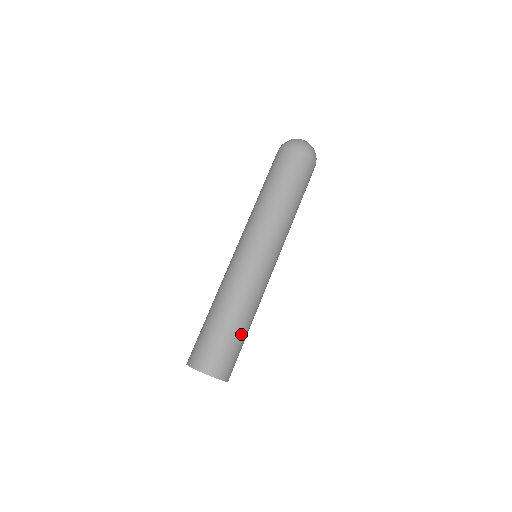
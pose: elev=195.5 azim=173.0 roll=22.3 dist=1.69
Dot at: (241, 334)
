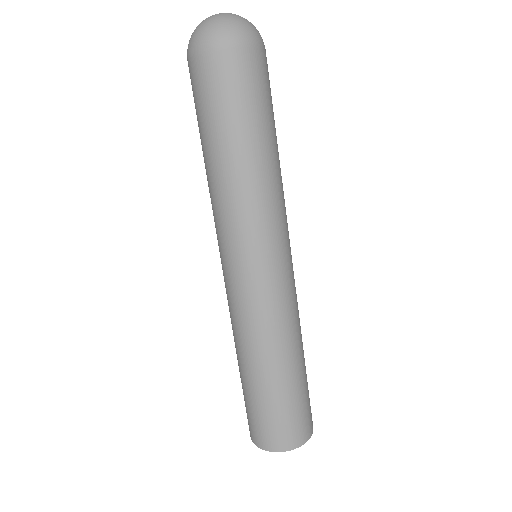
Dot at: (303, 375)
